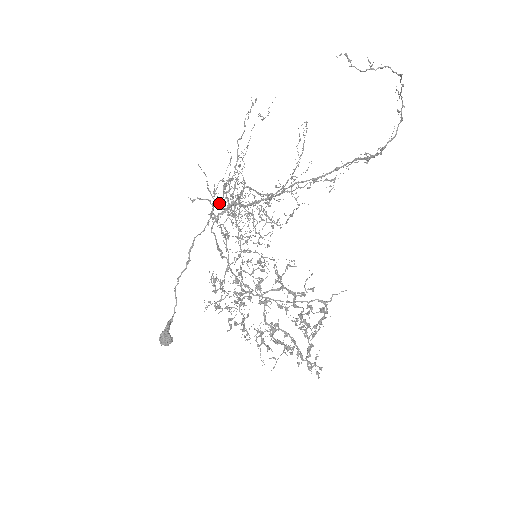
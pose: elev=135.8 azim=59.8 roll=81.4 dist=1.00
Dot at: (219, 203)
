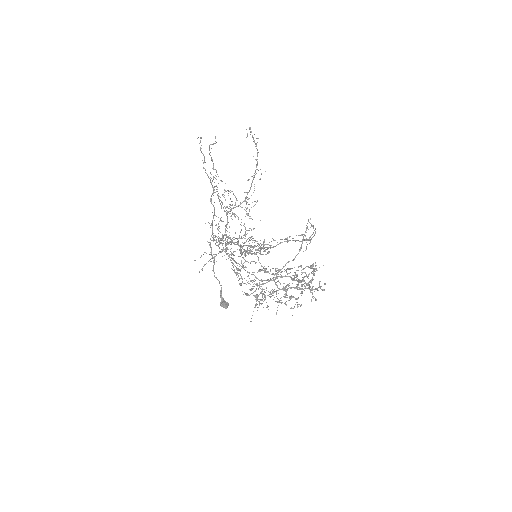
Dot at: occluded
